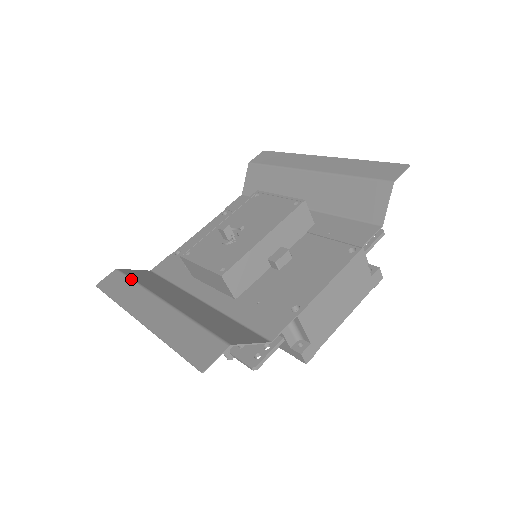
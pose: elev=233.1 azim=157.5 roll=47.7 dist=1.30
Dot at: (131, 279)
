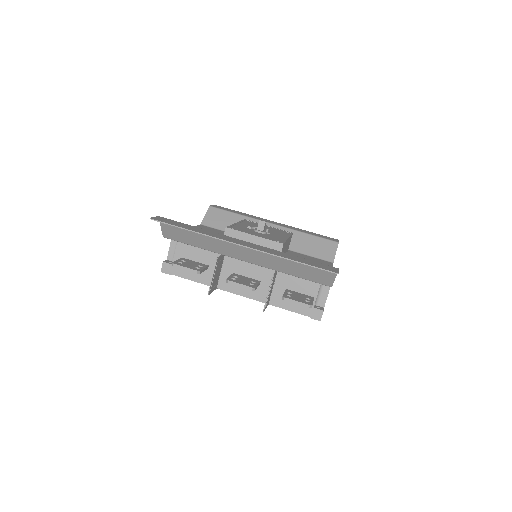
Dot at: occluded
